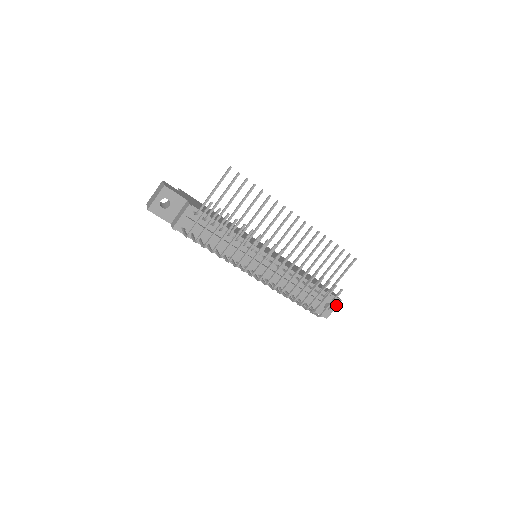
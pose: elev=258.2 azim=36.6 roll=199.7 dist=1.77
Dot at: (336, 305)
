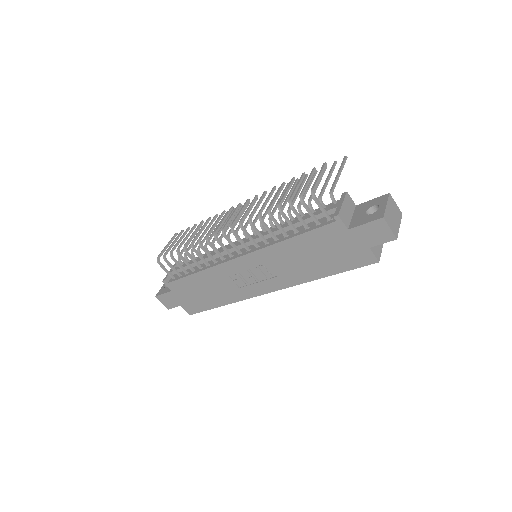
Dot at: (385, 201)
